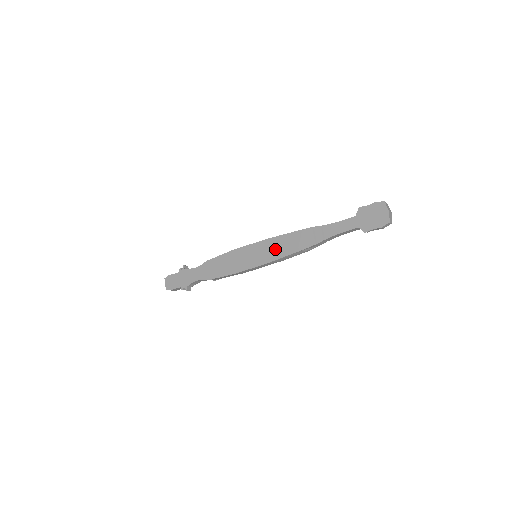
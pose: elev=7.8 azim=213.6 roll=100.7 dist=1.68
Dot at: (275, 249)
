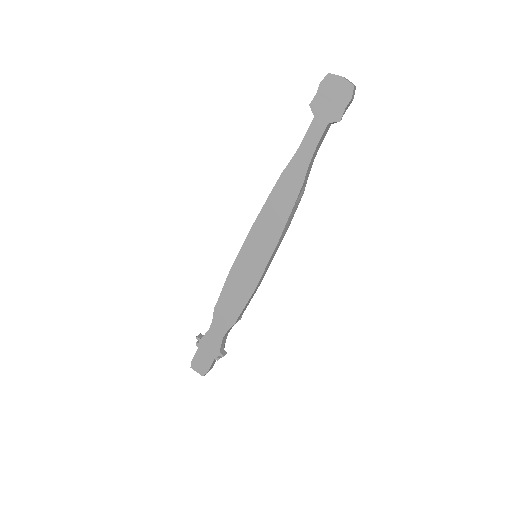
Dot at: (268, 230)
